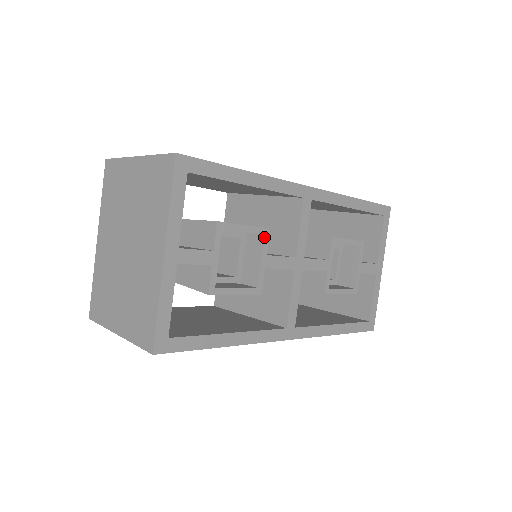
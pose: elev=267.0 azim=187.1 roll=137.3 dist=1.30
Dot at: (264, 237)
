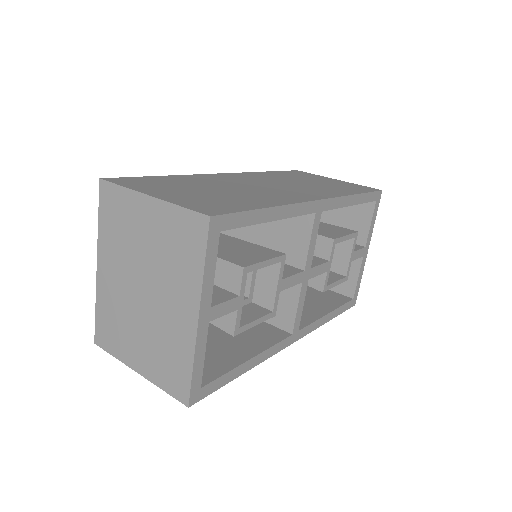
Dot at: (281, 264)
